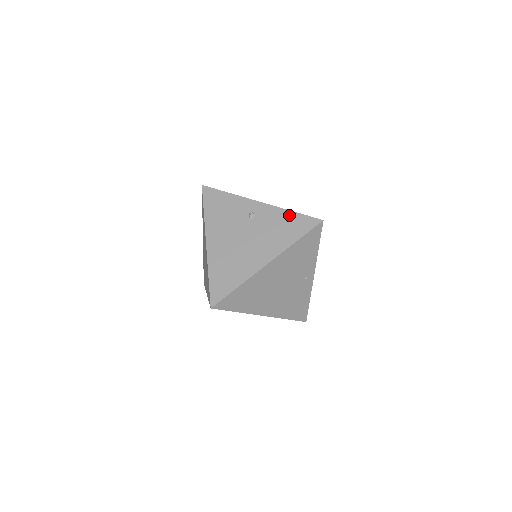
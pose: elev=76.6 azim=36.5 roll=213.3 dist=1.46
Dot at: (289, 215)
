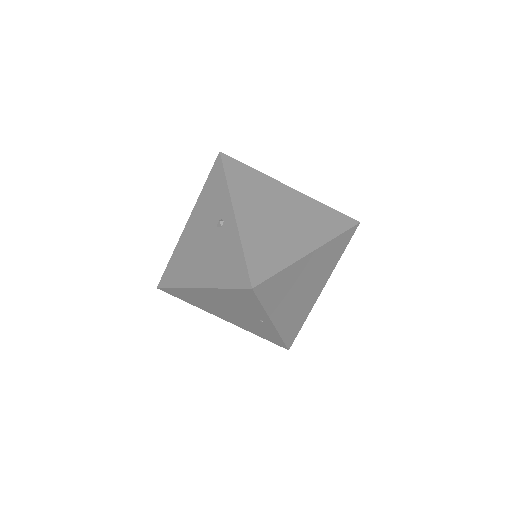
Dot at: (238, 252)
